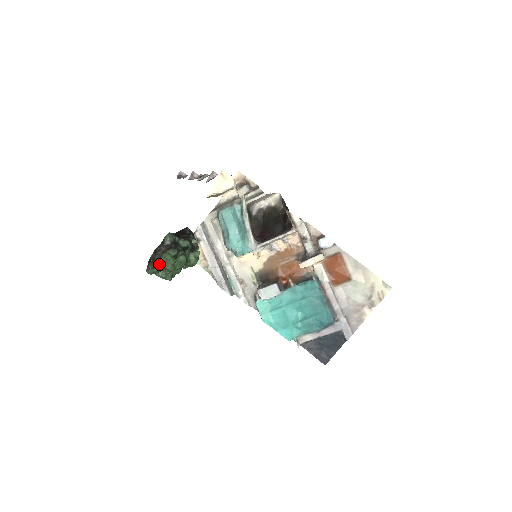
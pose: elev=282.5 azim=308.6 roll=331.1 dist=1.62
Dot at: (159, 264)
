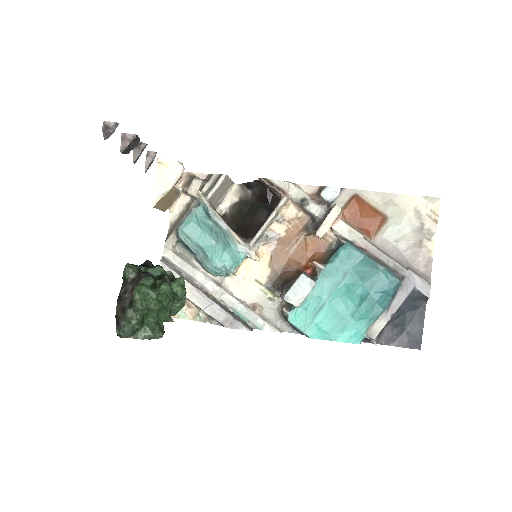
Dot at: (136, 306)
